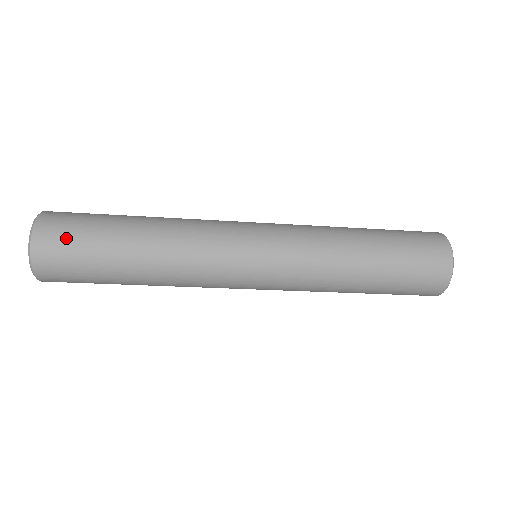
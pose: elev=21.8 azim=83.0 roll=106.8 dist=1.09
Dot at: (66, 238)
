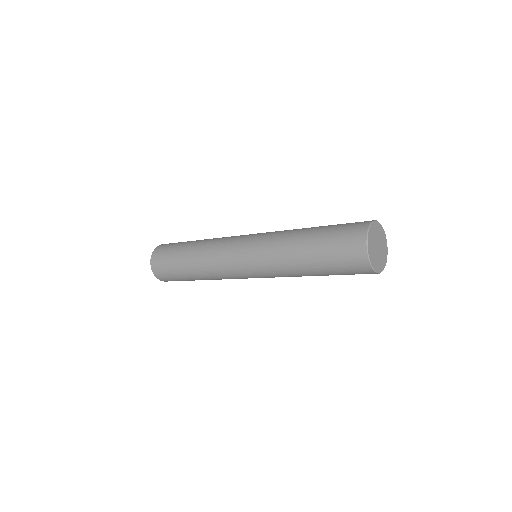
Dot at: (165, 273)
